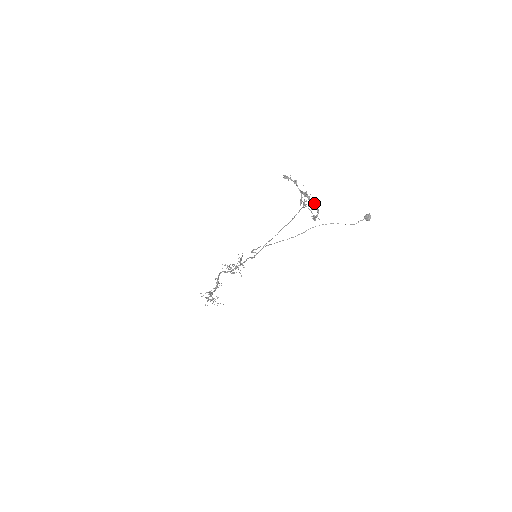
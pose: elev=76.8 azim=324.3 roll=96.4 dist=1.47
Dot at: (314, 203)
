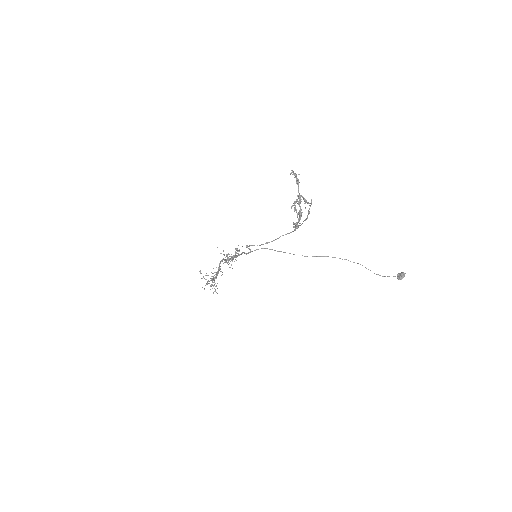
Dot at: (301, 209)
